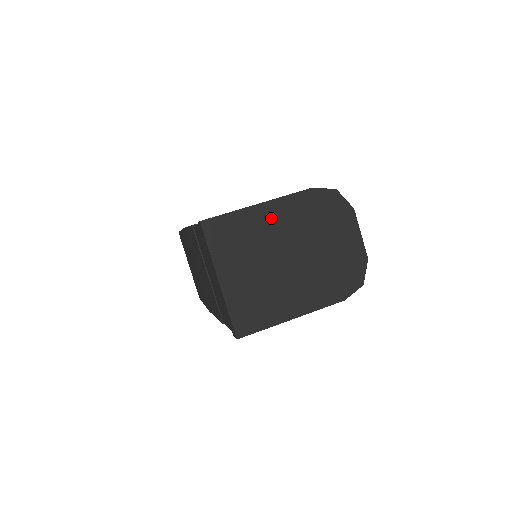
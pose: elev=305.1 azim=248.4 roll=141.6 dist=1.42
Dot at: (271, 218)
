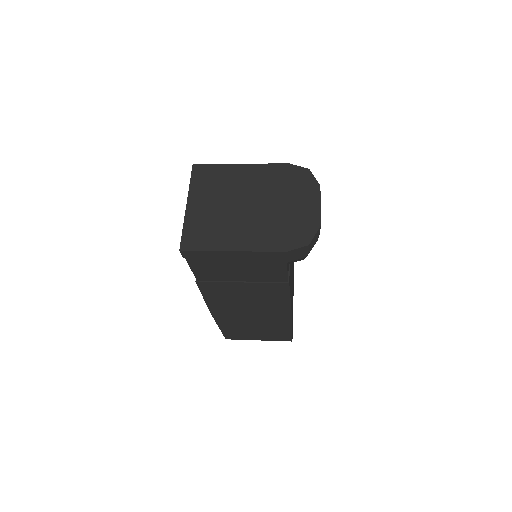
Dot at: (246, 175)
